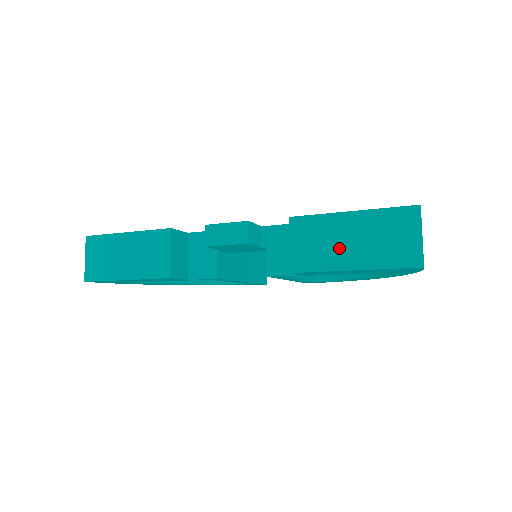
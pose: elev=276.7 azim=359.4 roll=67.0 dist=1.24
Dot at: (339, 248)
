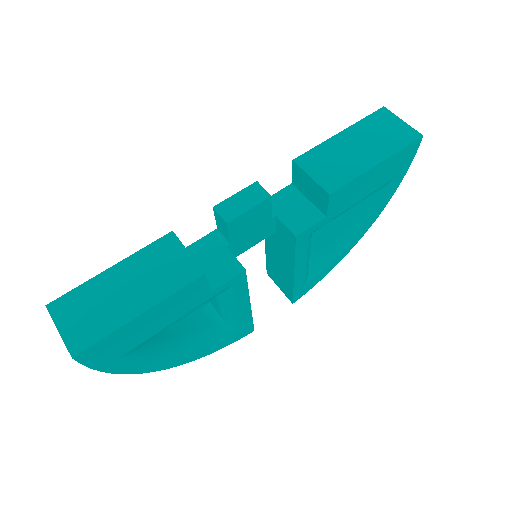
Dot at: (354, 157)
